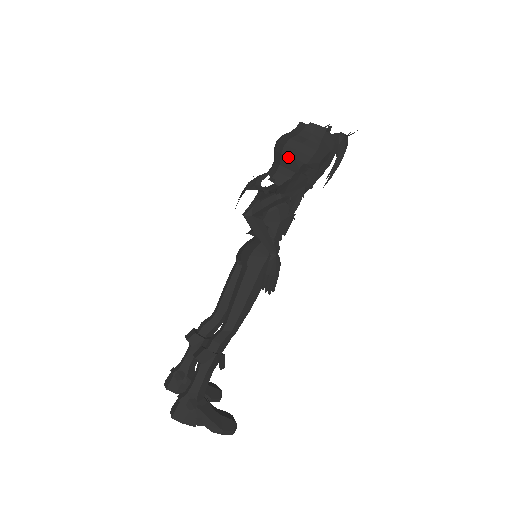
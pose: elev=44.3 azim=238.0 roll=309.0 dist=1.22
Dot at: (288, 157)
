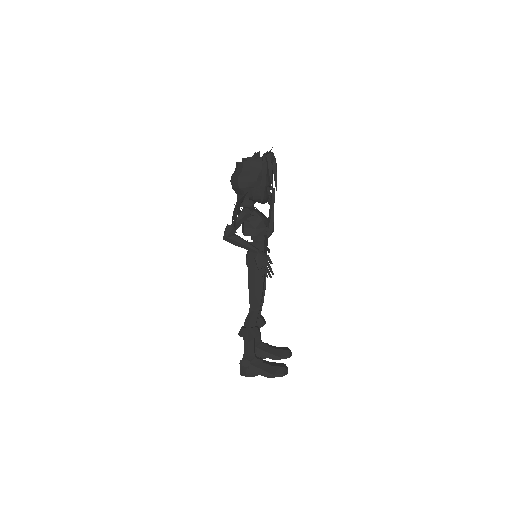
Dot at: (236, 189)
